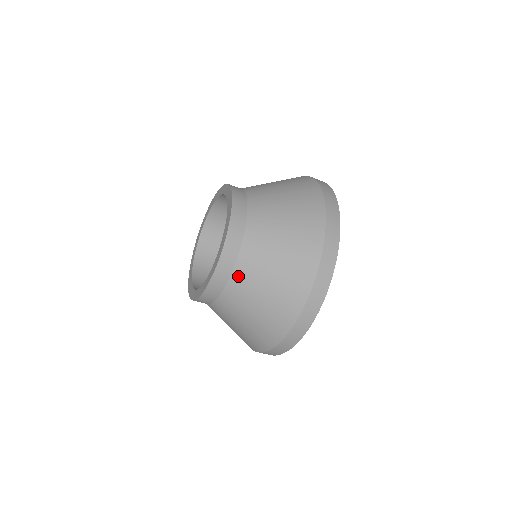
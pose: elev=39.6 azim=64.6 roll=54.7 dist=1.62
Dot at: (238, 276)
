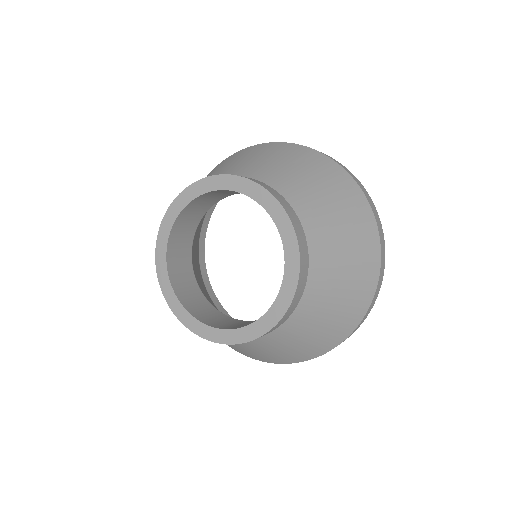
Dot at: (289, 325)
